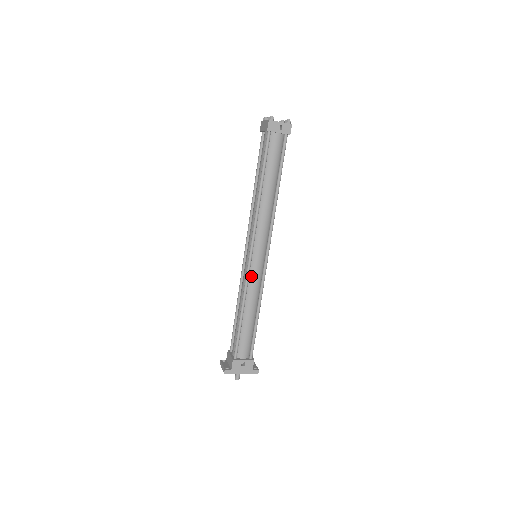
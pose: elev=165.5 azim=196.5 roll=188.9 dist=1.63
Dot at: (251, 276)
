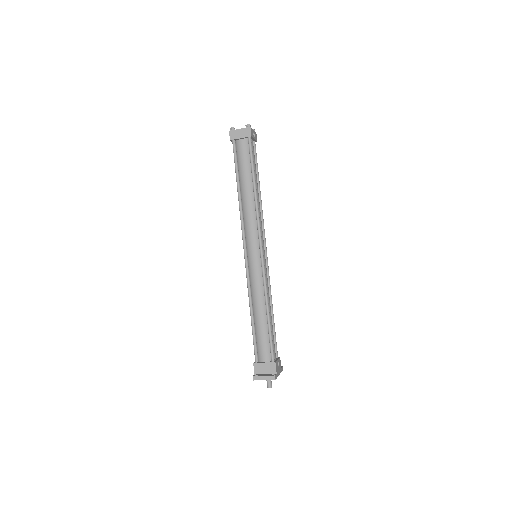
Dot at: (264, 274)
